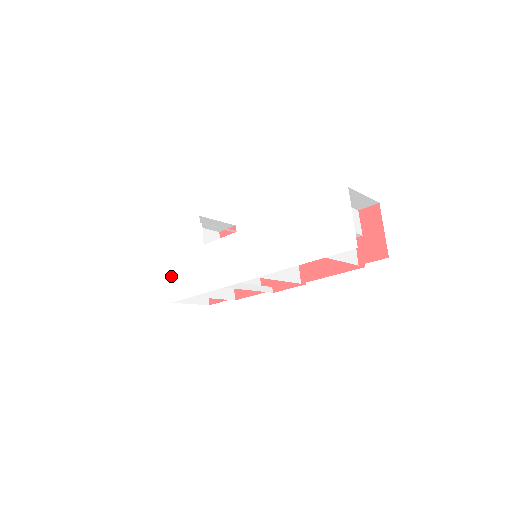
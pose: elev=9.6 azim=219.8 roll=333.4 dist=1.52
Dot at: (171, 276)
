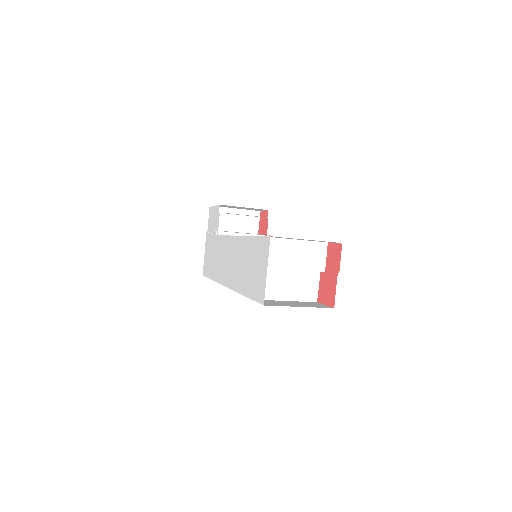
Dot at: (205, 252)
